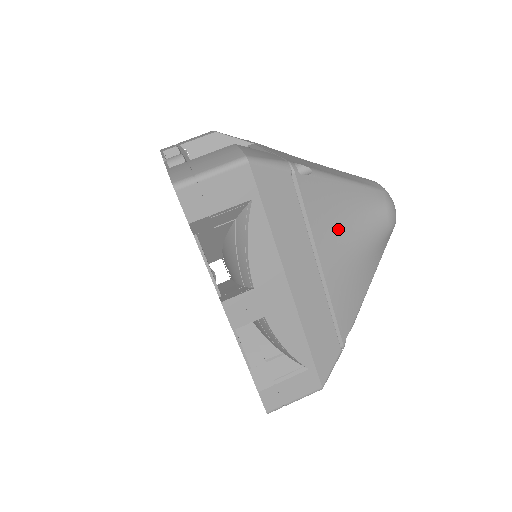
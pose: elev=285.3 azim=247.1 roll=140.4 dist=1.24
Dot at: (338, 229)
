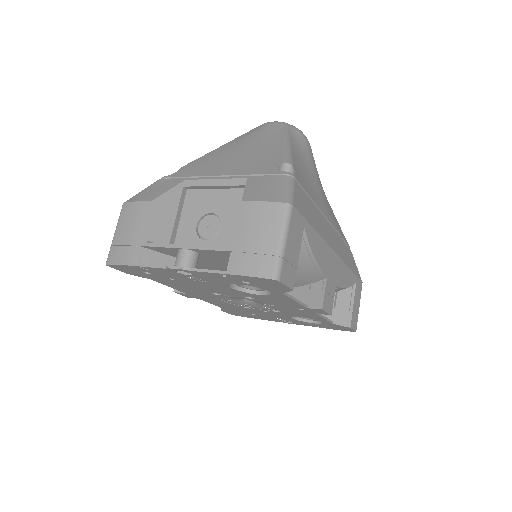
Dot at: (313, 183)
